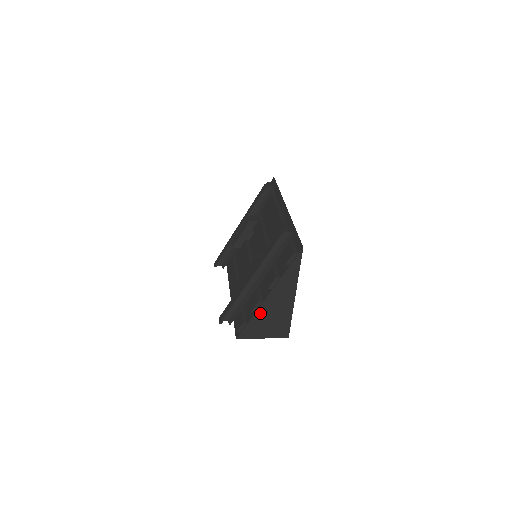
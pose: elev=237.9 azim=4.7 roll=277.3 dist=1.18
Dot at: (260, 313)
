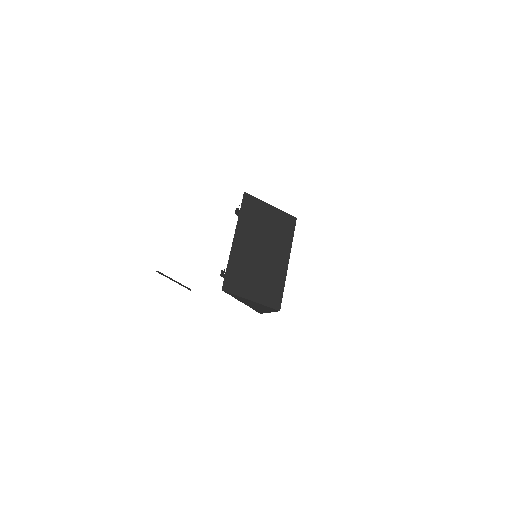
Dot at: (251, 307)
